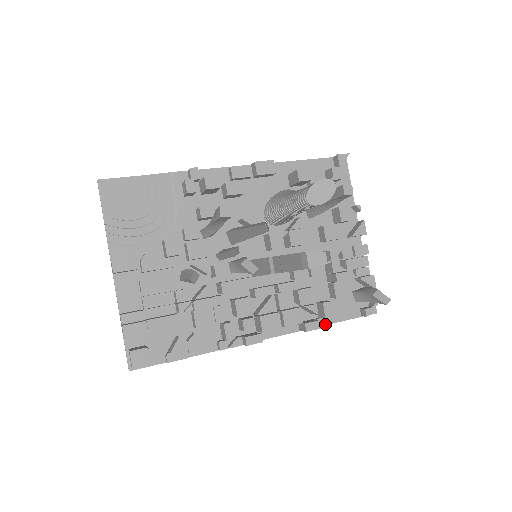
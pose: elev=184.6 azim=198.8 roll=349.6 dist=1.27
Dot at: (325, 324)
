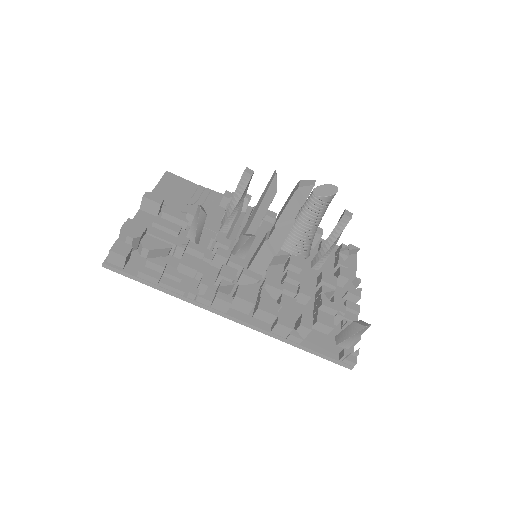
Dot at: (298, 336)
